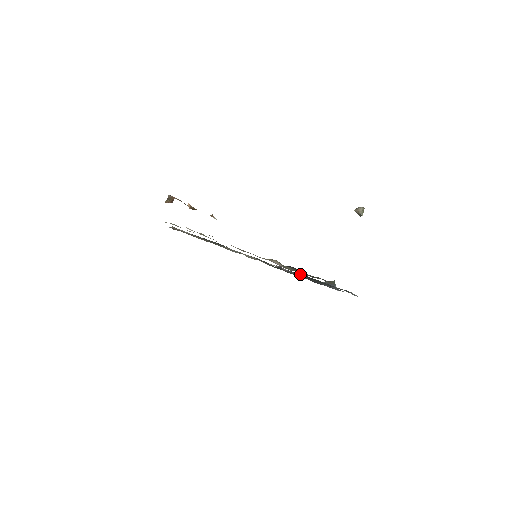
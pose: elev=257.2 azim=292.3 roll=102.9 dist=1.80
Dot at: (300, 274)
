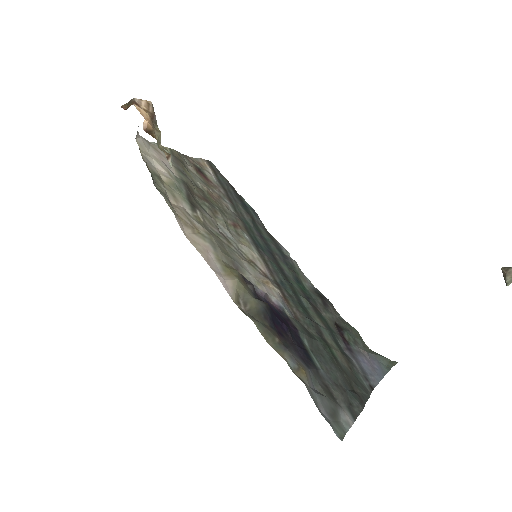
Dot at: (309, 322)
